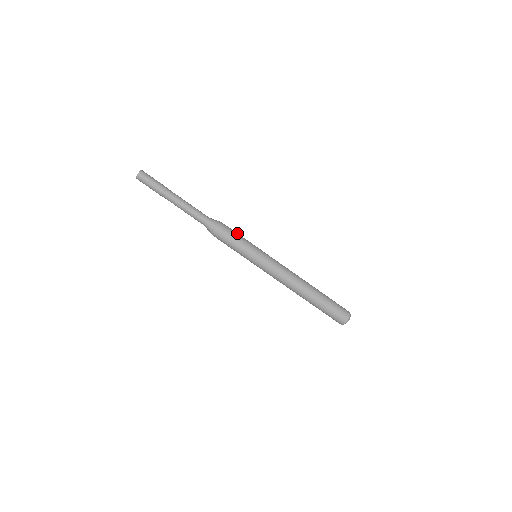
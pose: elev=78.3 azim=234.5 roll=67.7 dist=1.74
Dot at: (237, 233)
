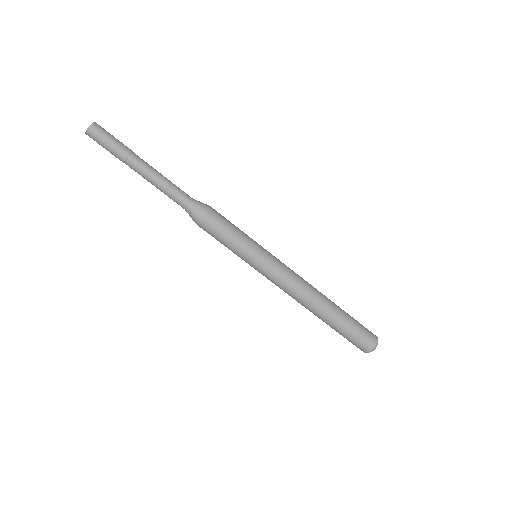
Dot at: occluded
